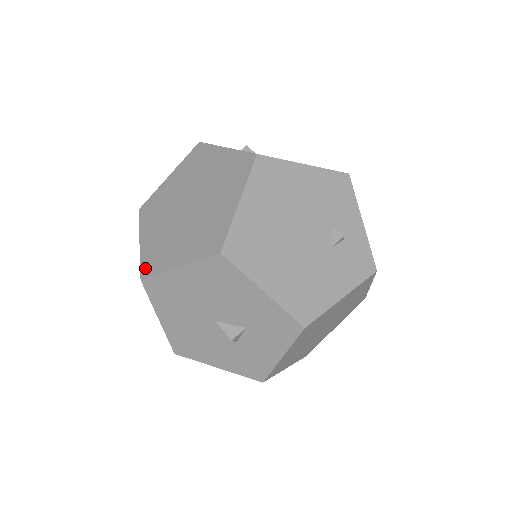
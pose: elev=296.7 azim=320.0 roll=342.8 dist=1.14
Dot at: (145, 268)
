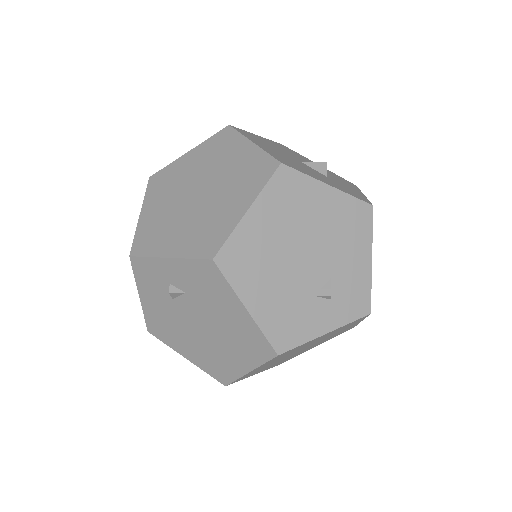
Dot at: occluded
